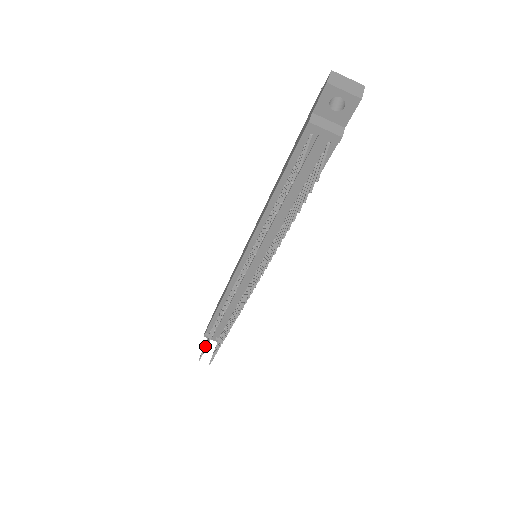
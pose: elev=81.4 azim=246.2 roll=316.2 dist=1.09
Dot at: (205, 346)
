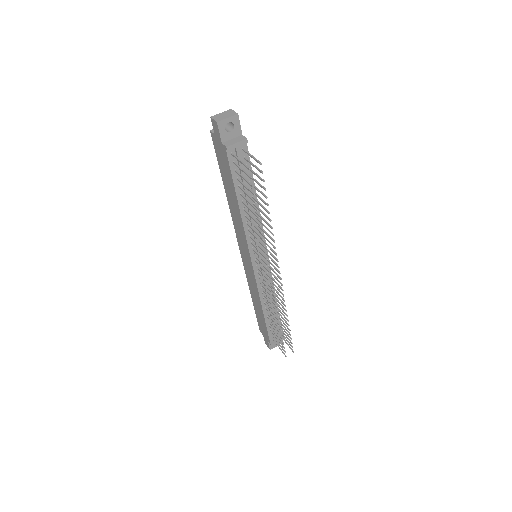
Dot at: occluded
